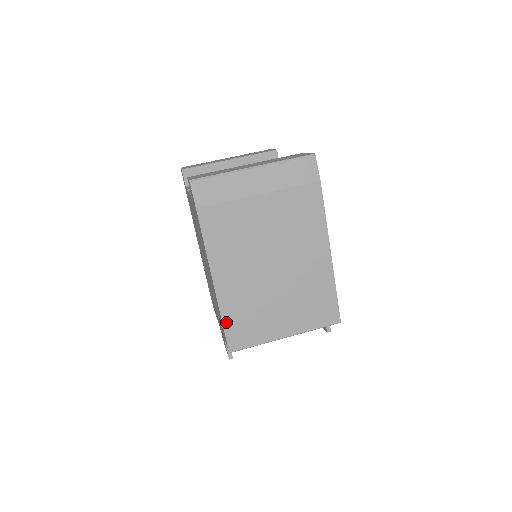
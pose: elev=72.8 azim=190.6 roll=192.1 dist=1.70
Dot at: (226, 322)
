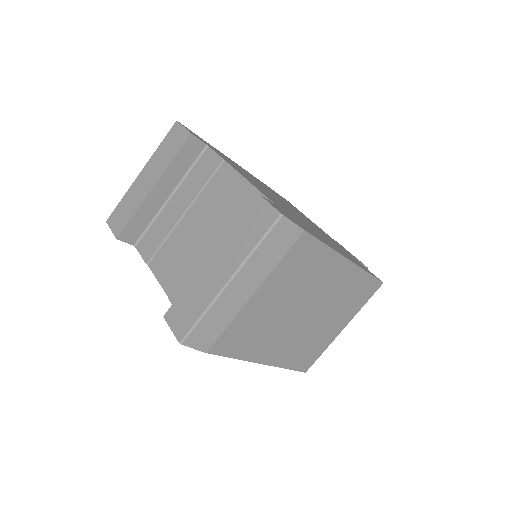
Dot at: (290, 366)
